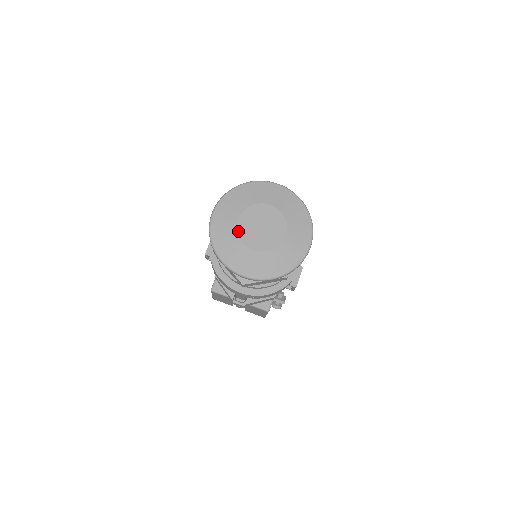
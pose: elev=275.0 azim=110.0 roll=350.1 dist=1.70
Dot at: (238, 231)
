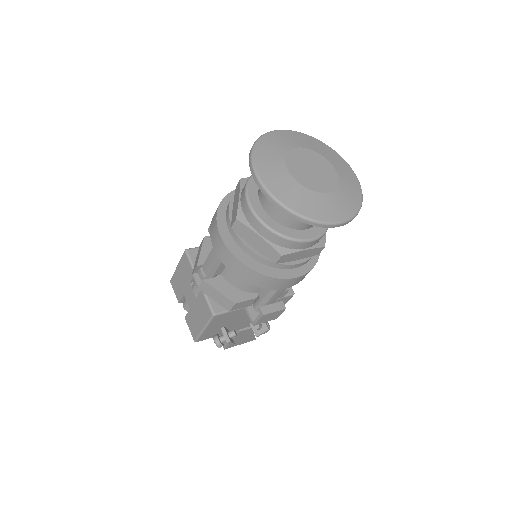
Dot at: (290, 152)
